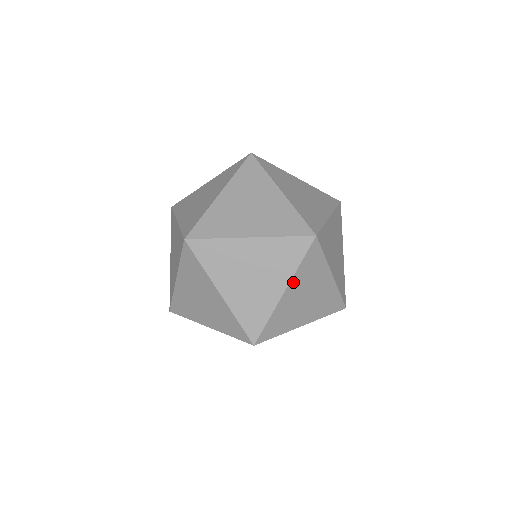
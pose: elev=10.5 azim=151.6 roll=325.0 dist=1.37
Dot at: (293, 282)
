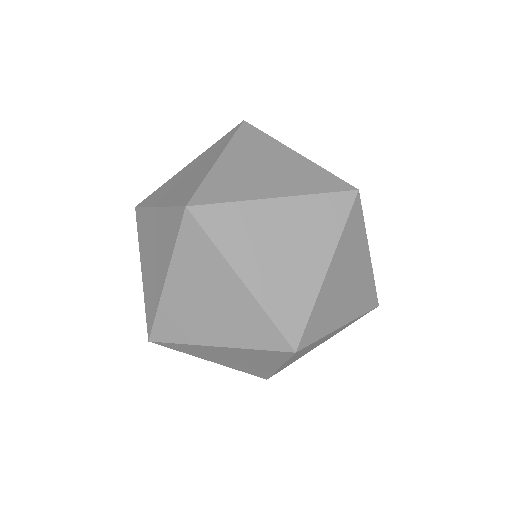
Dot at: (236, 263)
